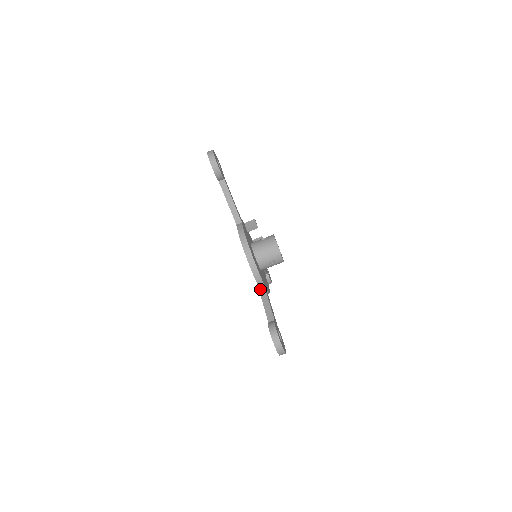
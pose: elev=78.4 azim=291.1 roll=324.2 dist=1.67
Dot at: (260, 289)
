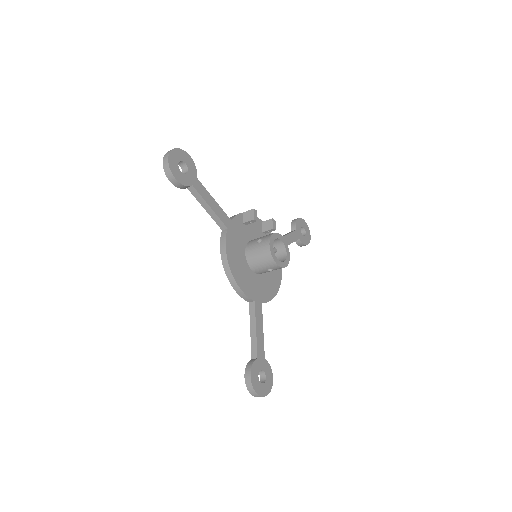
Dot at: (250, 310)
